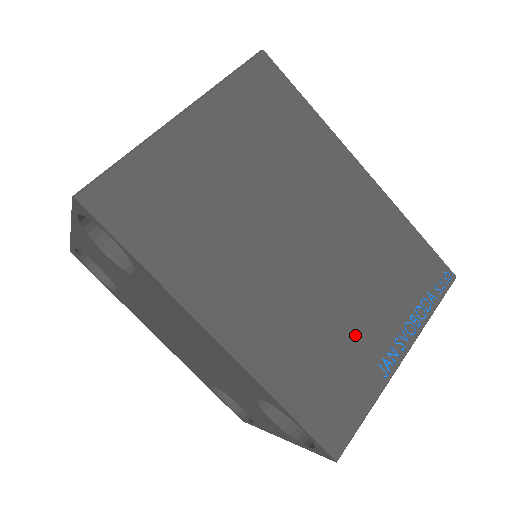
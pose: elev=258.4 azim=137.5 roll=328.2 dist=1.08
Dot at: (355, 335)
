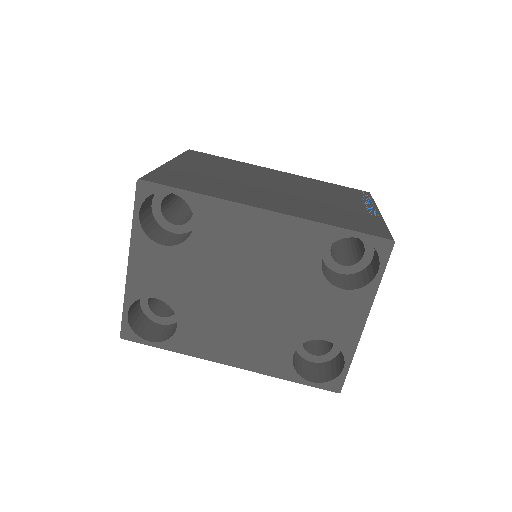
Dot at: (342, 207)
